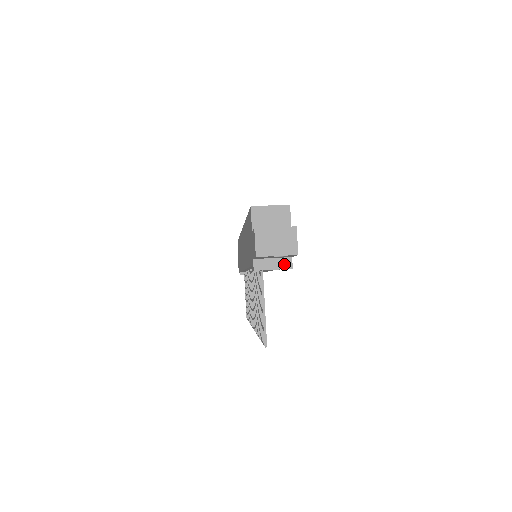
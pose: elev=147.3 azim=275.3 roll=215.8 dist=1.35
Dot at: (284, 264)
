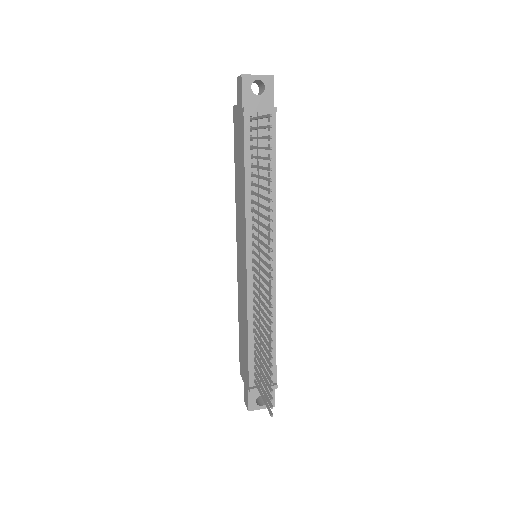
Dot at: (269, 107)
